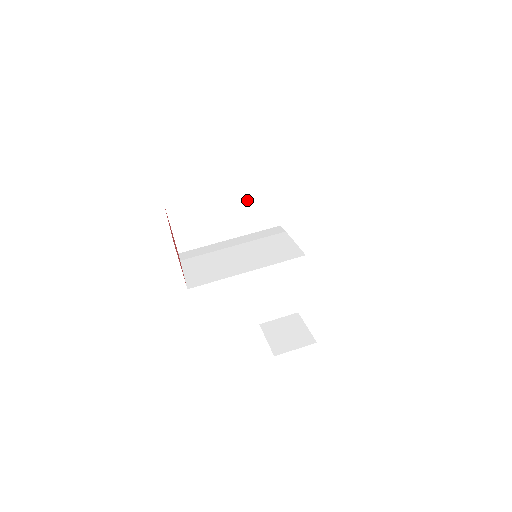
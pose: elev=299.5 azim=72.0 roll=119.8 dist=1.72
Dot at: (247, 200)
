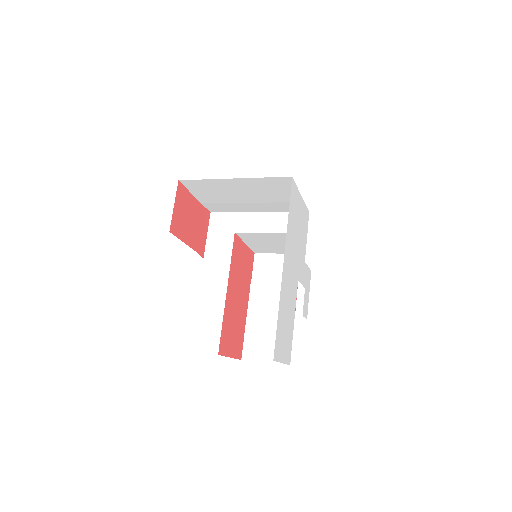
Dot at: (280, 226)
